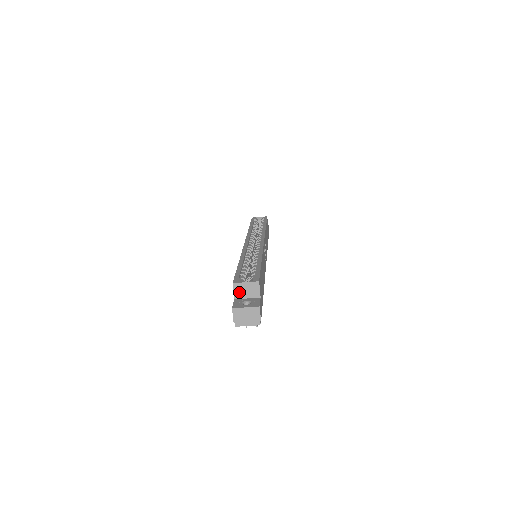
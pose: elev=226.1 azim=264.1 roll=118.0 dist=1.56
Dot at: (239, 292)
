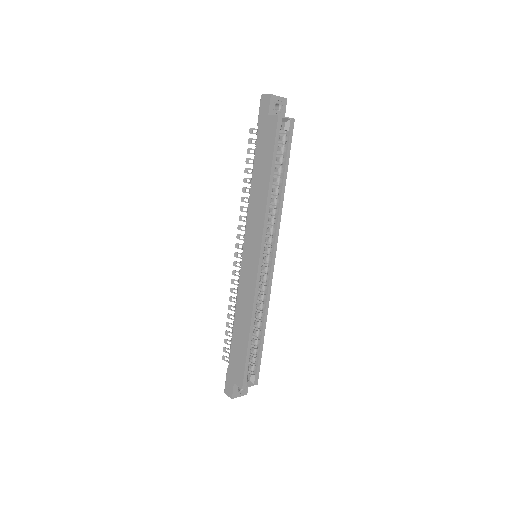
Dot at: occluded
